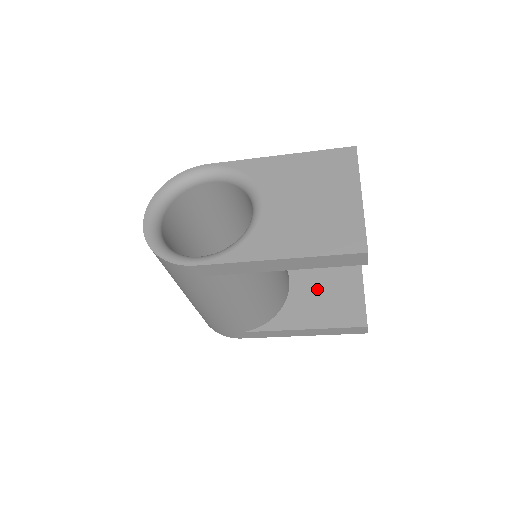
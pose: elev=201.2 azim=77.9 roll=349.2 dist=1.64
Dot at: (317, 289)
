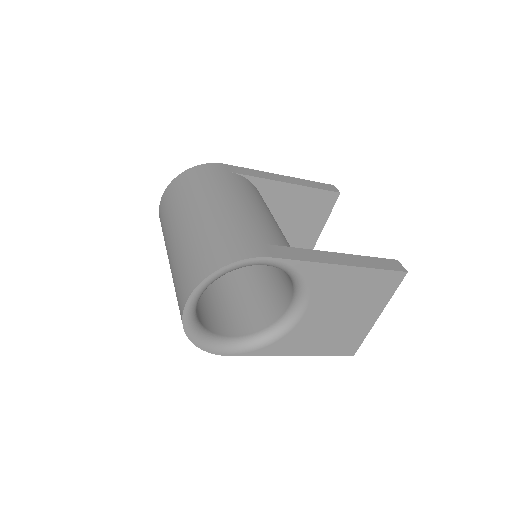
Dot at: occluded
